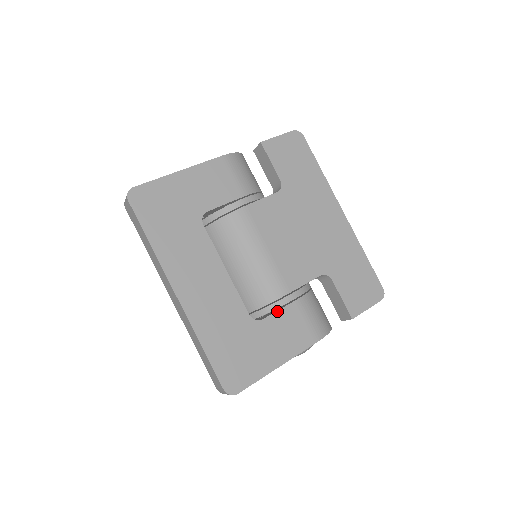
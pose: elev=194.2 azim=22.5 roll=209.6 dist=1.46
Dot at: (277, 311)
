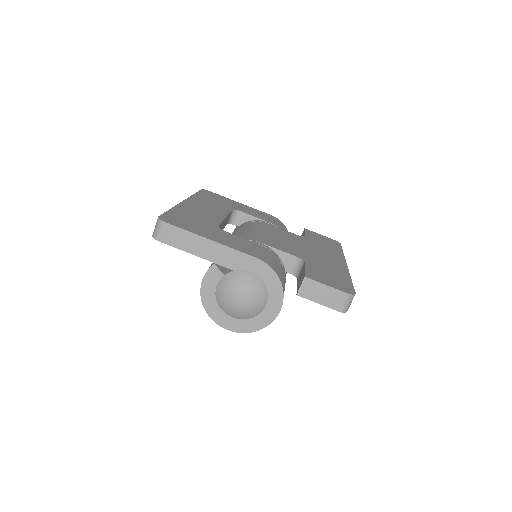
Dot at: occluded
